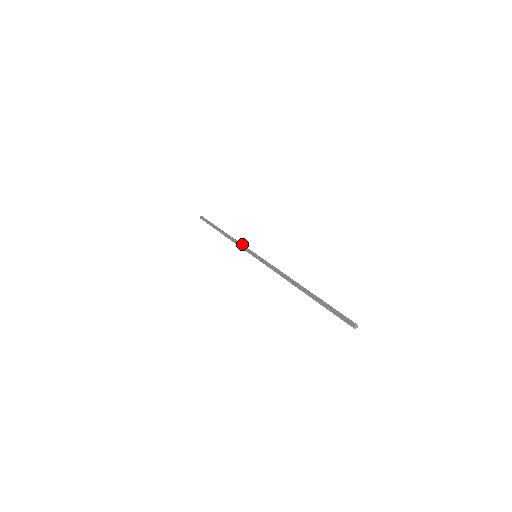
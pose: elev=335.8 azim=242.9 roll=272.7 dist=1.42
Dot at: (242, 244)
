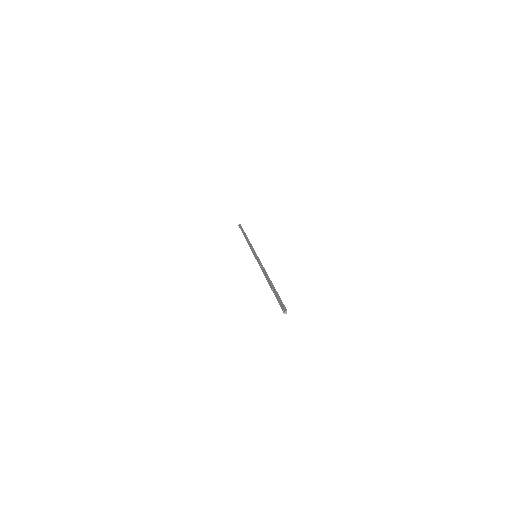
Dot at: (252, 246)
